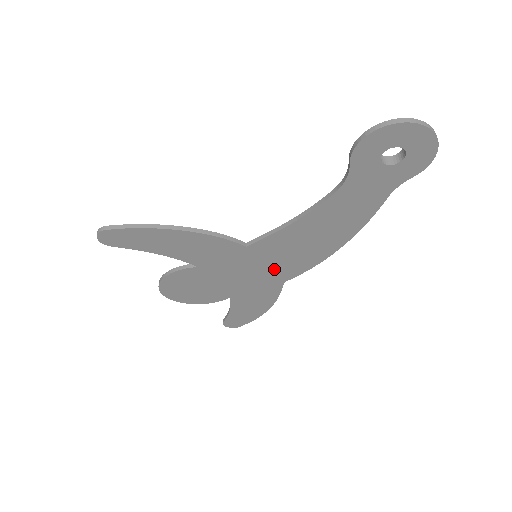
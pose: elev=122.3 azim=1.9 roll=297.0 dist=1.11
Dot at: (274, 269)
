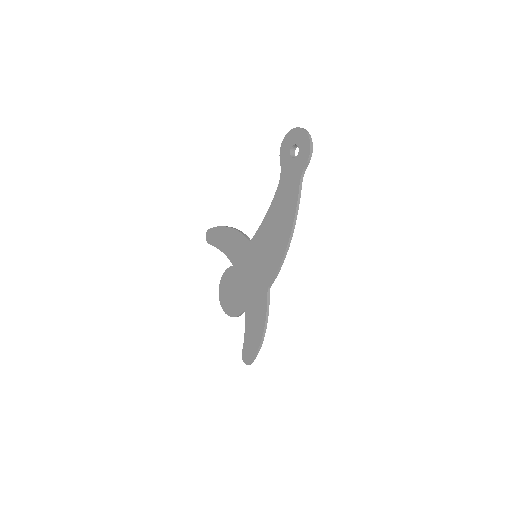
Dot at: (262, 269)
